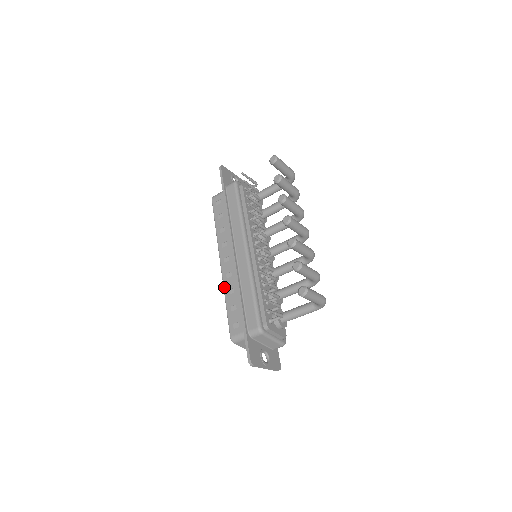
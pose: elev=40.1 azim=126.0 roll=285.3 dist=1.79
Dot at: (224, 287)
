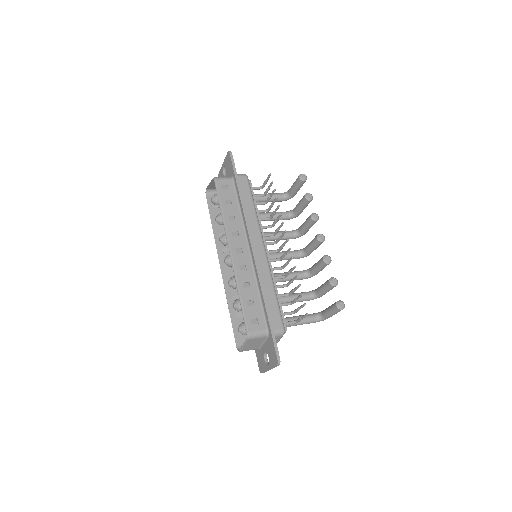
Dot at: (237, 278)
